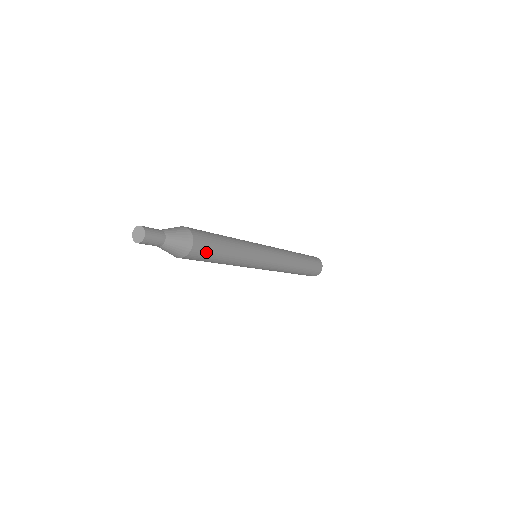
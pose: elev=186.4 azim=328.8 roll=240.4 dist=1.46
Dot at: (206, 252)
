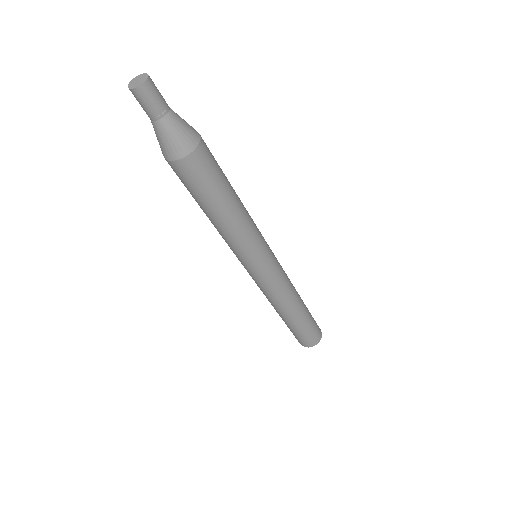
Dot at: (197, 182)
